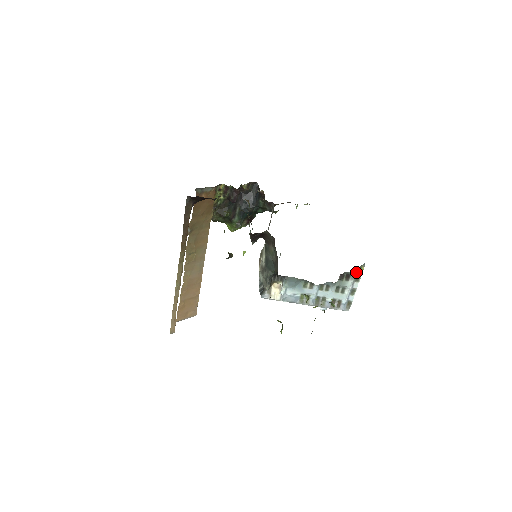
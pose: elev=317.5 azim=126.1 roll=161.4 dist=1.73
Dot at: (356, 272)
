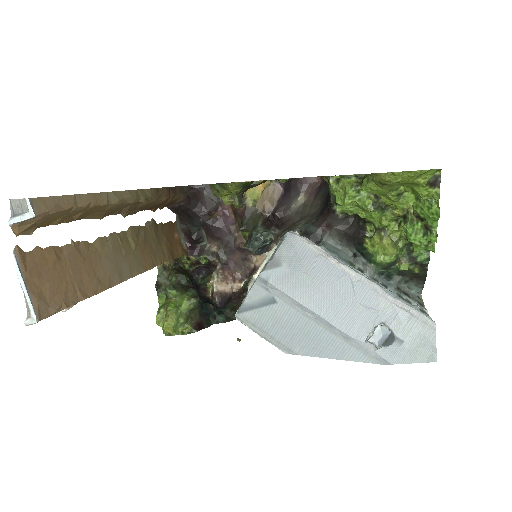
Dot at: (415, 296)
